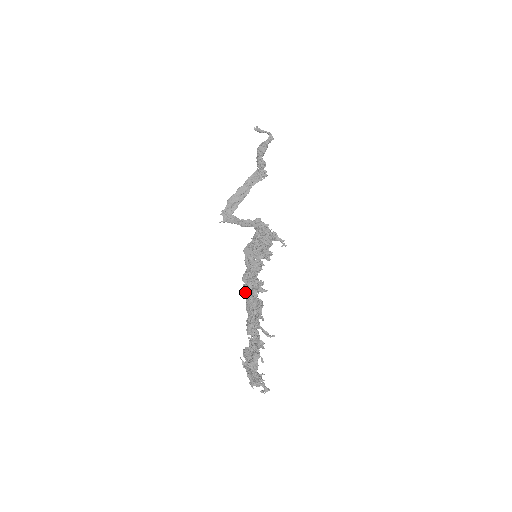
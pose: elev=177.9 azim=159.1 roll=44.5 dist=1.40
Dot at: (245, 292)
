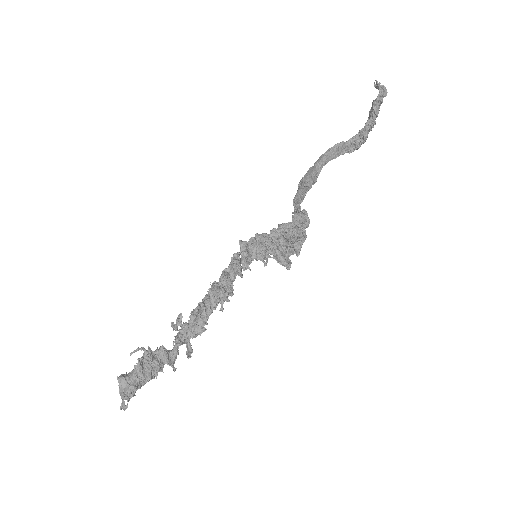
Dot at: occluded
